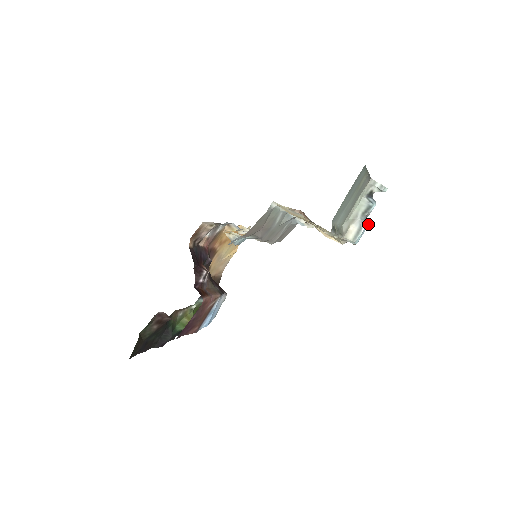
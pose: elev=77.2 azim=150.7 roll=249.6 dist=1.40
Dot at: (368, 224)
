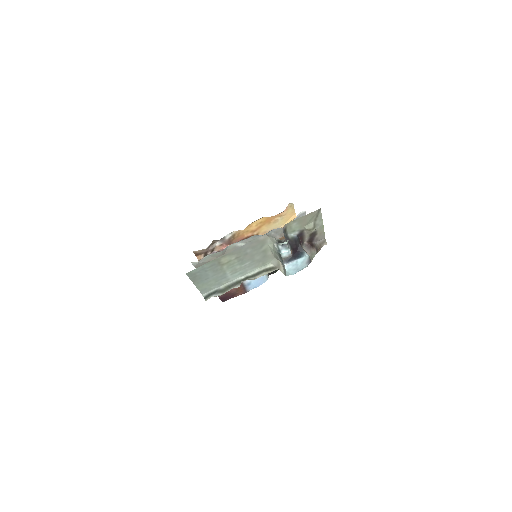
Dot at: (300, 259)
